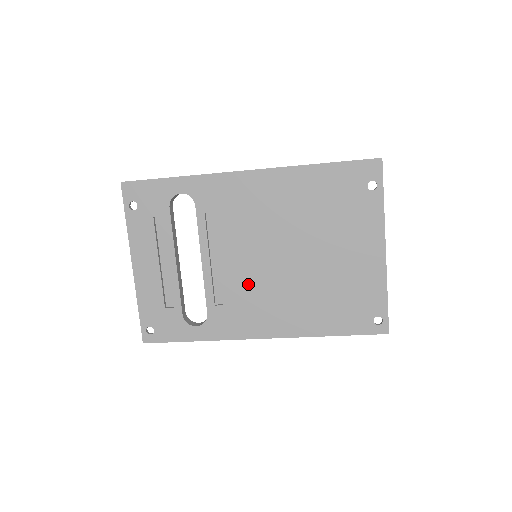
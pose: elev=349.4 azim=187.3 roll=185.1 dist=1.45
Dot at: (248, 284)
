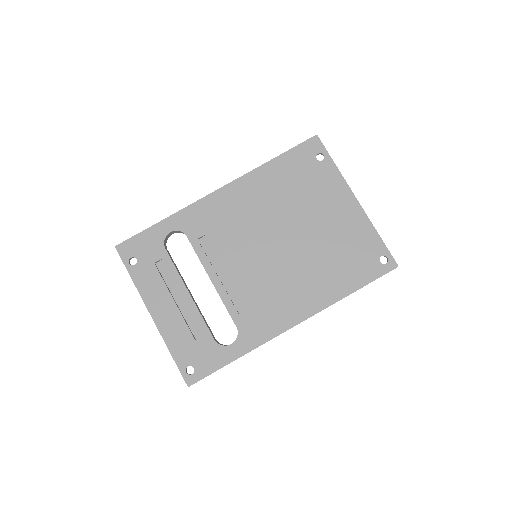
Dot at: (260, 282)
